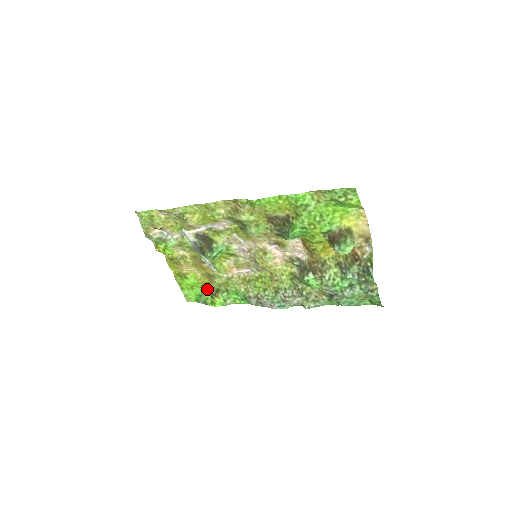
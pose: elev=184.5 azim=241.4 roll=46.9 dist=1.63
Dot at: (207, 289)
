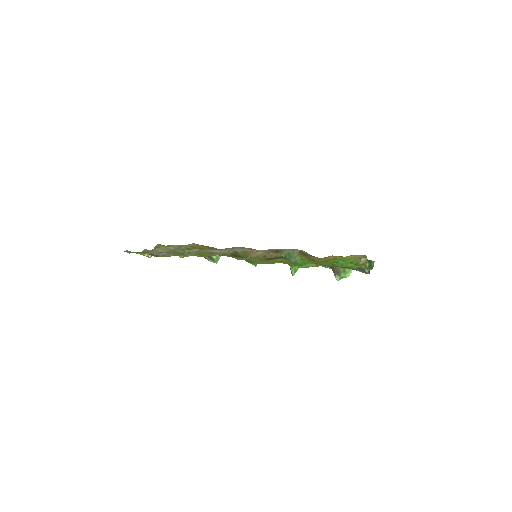
Dot at: occluded
